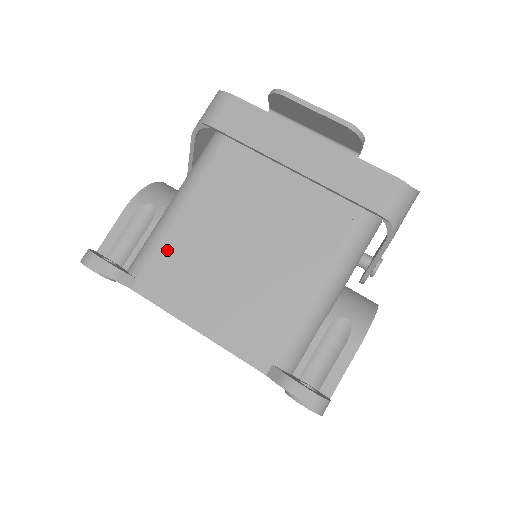
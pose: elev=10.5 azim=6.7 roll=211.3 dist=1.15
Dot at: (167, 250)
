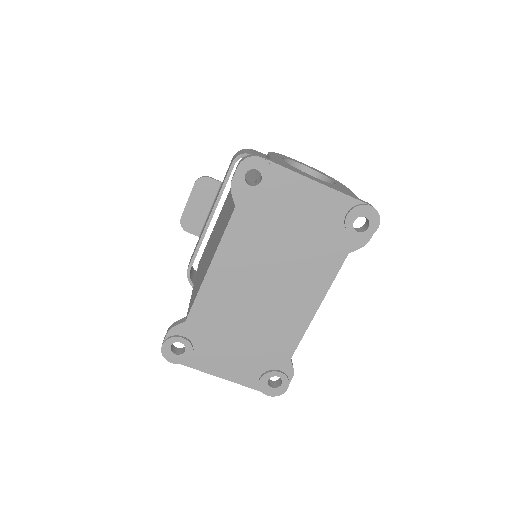
Dot at: occluded
